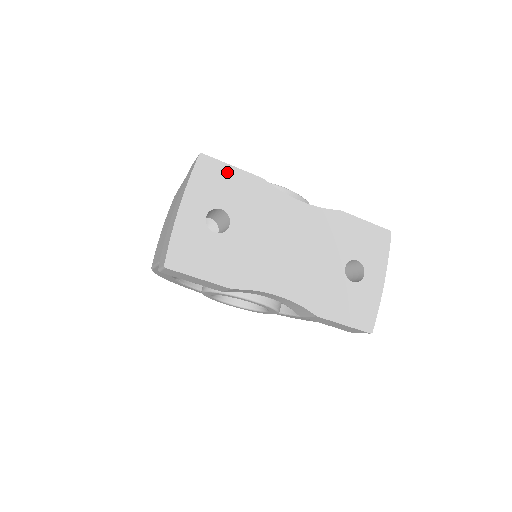
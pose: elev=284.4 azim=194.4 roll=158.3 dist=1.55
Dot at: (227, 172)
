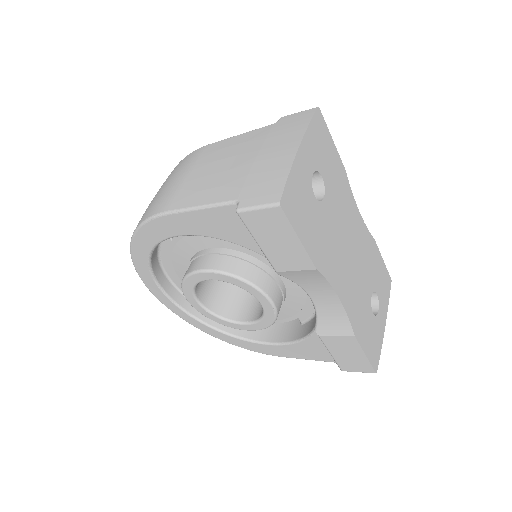
Dot at: (329, 142)
